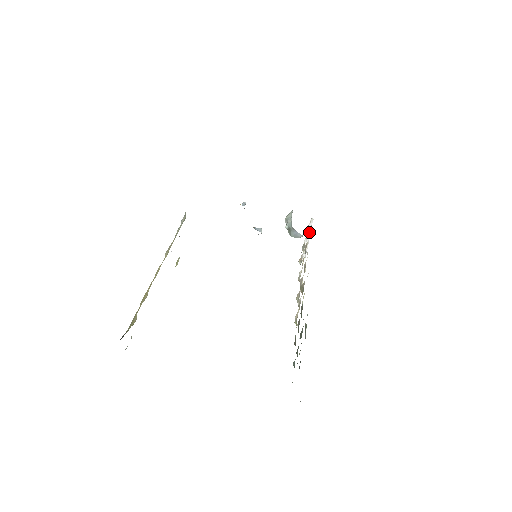
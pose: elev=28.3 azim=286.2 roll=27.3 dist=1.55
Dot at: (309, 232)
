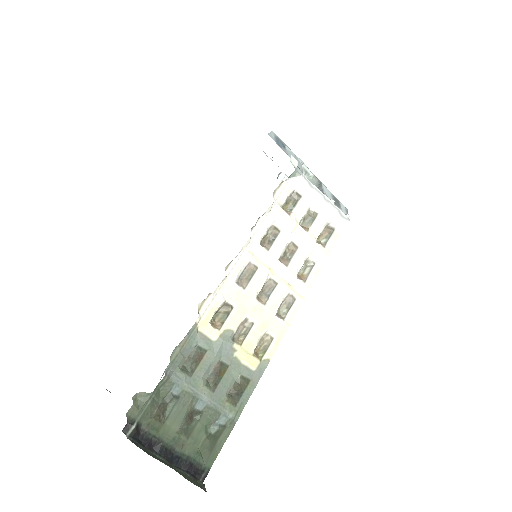
Dot at: (271, 209)
